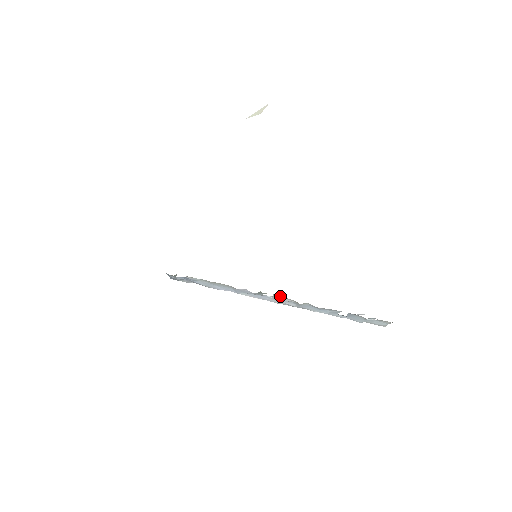
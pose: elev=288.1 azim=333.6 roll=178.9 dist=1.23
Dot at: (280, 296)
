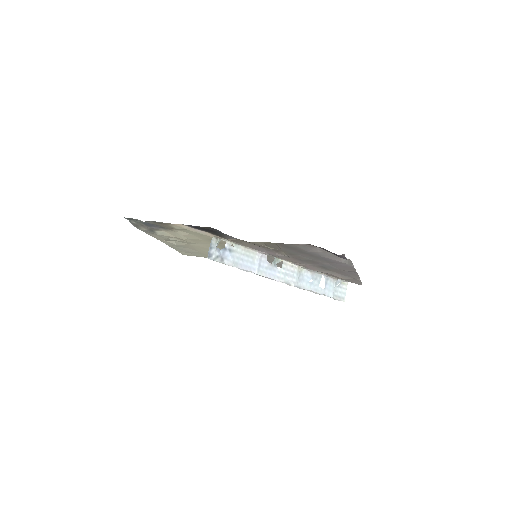
Dot at: (287, 262)
